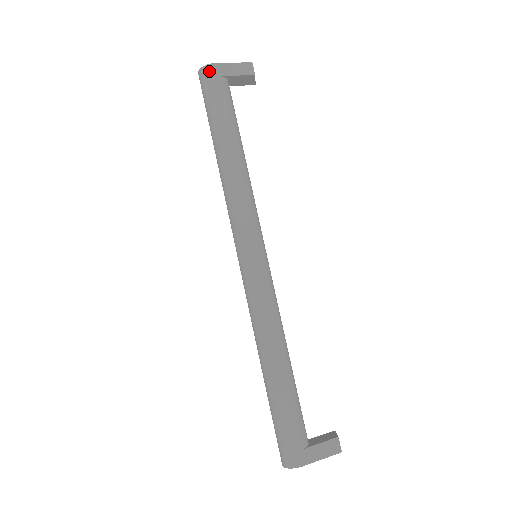
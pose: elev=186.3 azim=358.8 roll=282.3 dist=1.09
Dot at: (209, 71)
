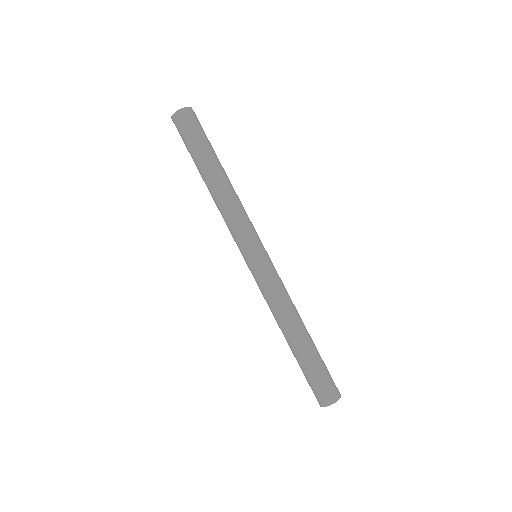
Dot at: (193, 112)
